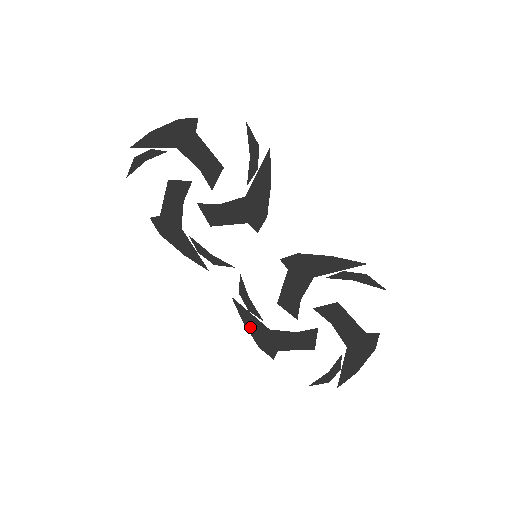
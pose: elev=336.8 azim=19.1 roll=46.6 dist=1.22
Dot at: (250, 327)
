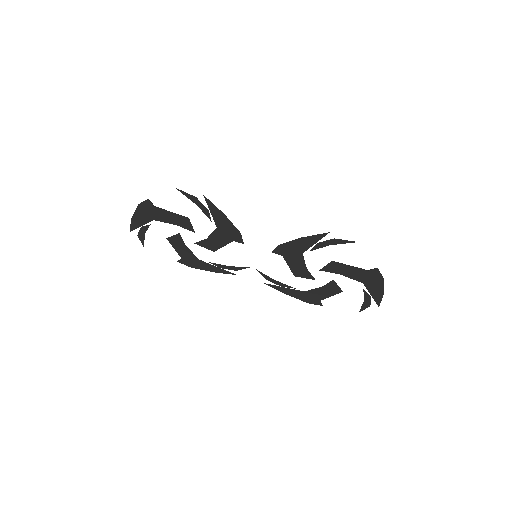
Dot at: (291, 294)
